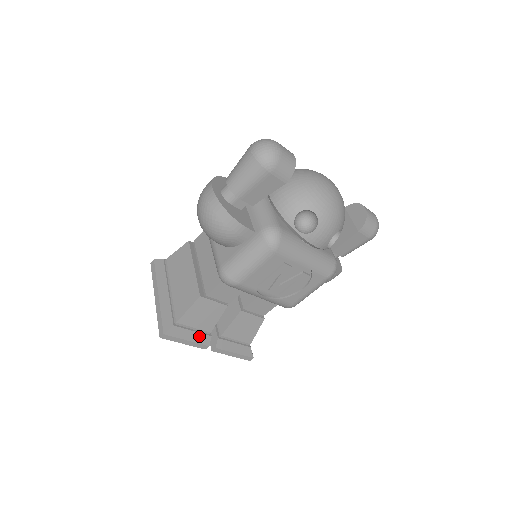
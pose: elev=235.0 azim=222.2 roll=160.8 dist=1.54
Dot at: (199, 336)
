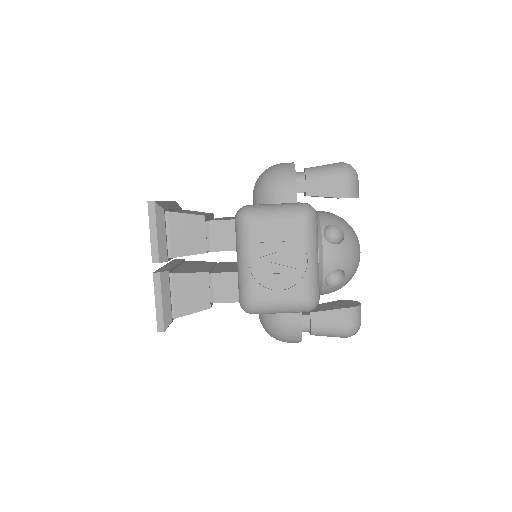
Dot at: (164, 245)
